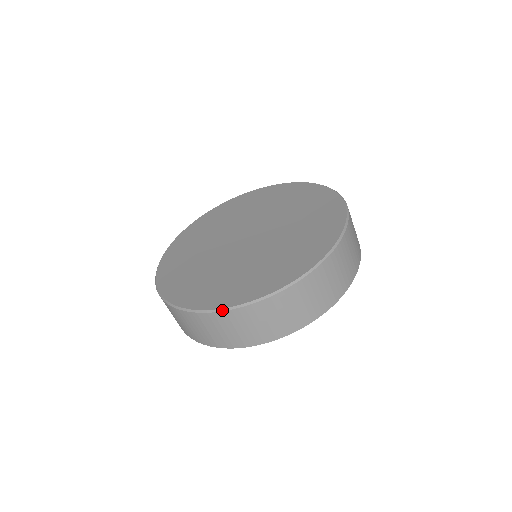
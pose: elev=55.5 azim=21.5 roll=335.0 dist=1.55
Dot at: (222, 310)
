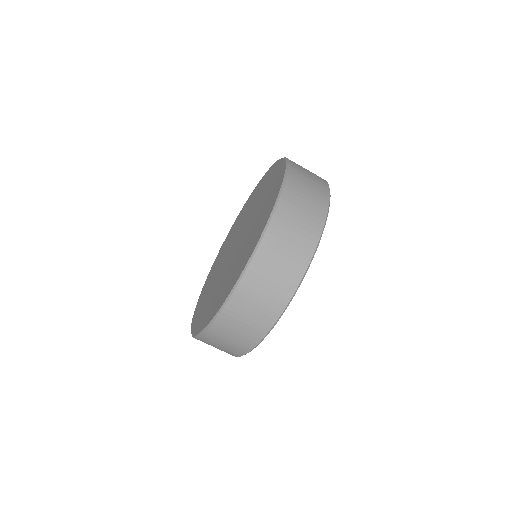
Dot at: (206, 329)
